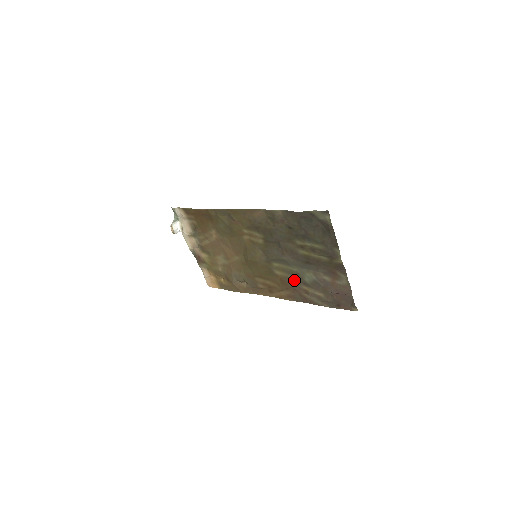
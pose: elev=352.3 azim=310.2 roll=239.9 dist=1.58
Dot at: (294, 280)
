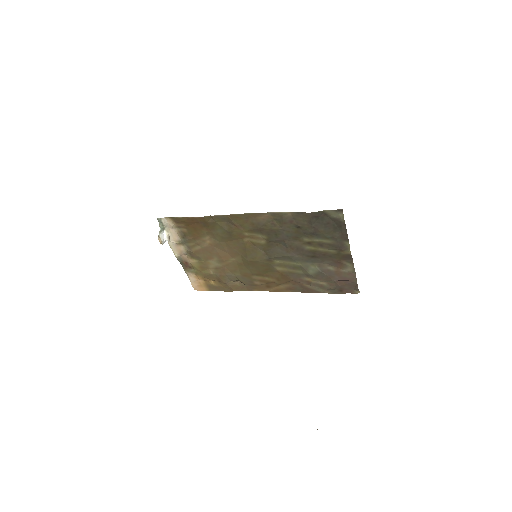
Dot at: (296, 274)
